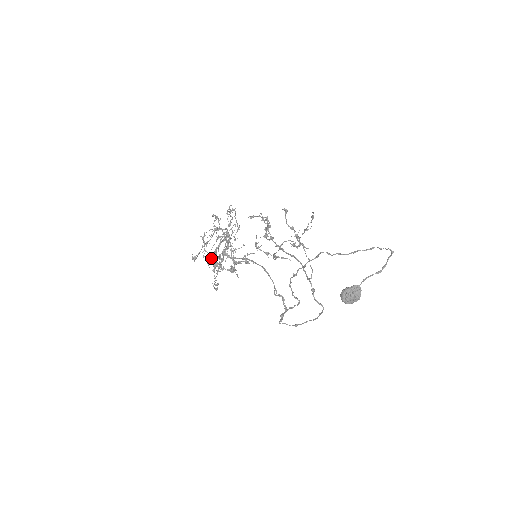
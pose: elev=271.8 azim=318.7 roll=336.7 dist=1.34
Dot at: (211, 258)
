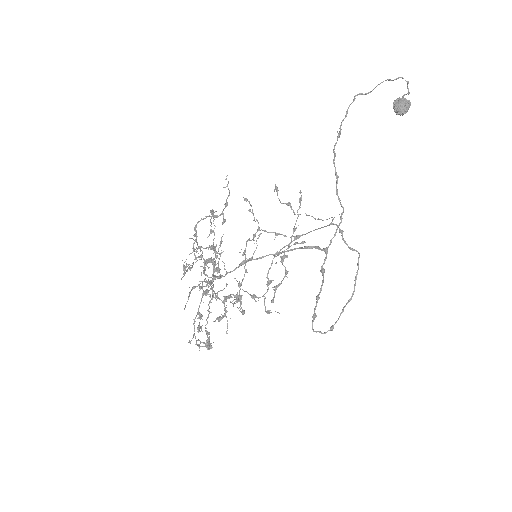
Dot at: (206, 261)
